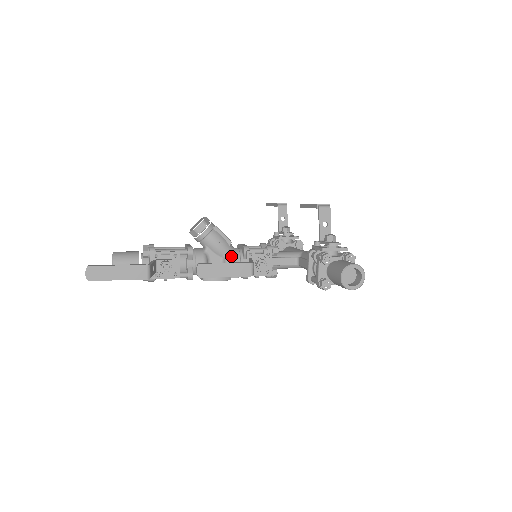
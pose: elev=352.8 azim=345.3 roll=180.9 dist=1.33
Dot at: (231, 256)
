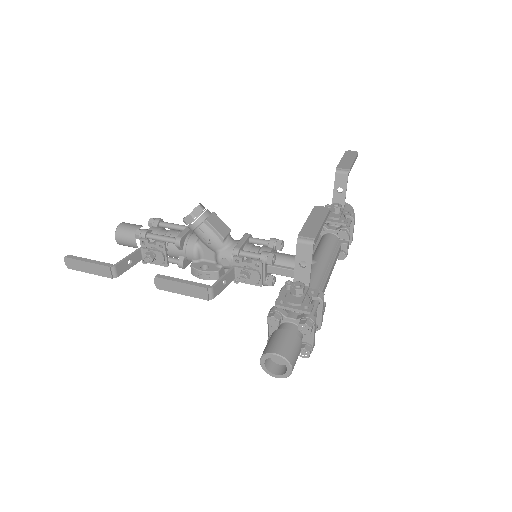
Dot at: (222, 254)
